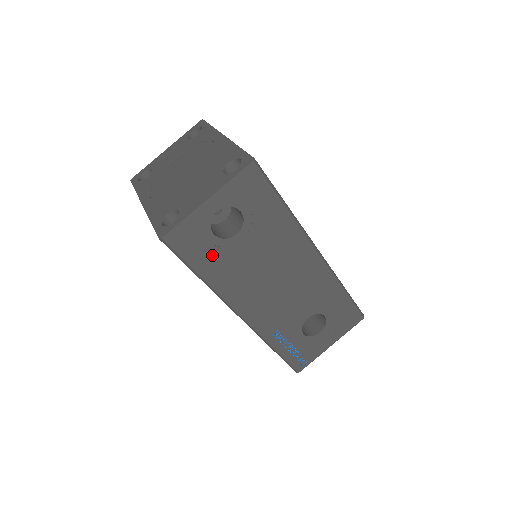
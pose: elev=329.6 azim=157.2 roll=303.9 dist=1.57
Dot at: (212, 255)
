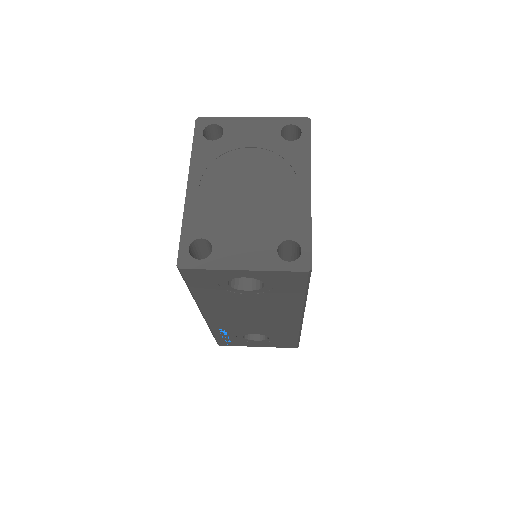
Dot at: (214, 290)
